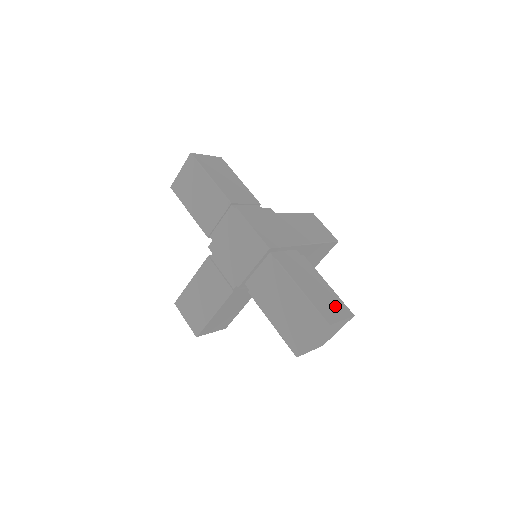
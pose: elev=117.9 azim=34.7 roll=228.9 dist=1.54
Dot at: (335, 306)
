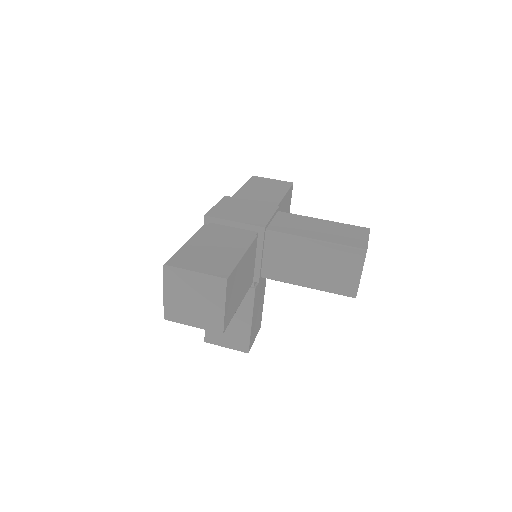
Dot at: (210, 263)
